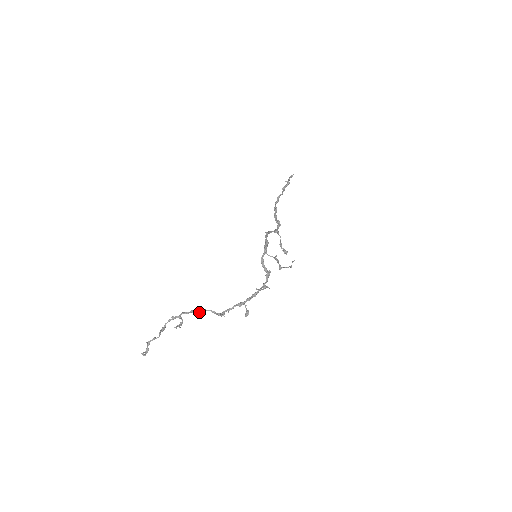
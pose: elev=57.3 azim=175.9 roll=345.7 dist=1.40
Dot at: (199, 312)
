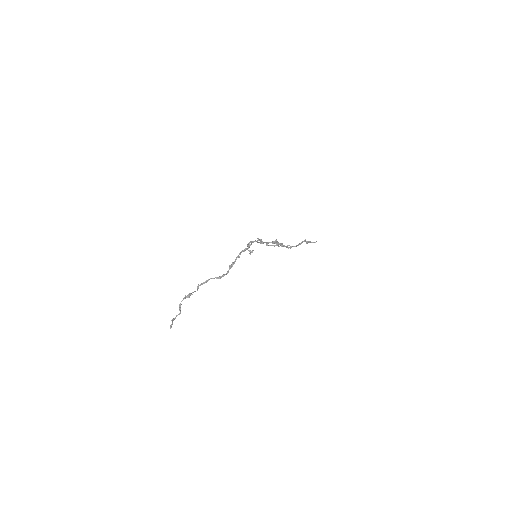
Dot at: (202, 284)
